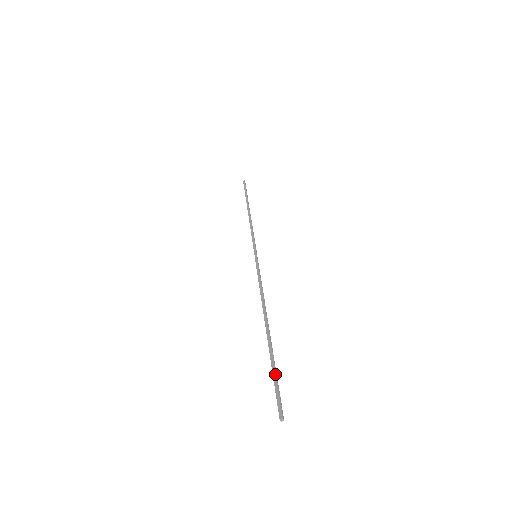
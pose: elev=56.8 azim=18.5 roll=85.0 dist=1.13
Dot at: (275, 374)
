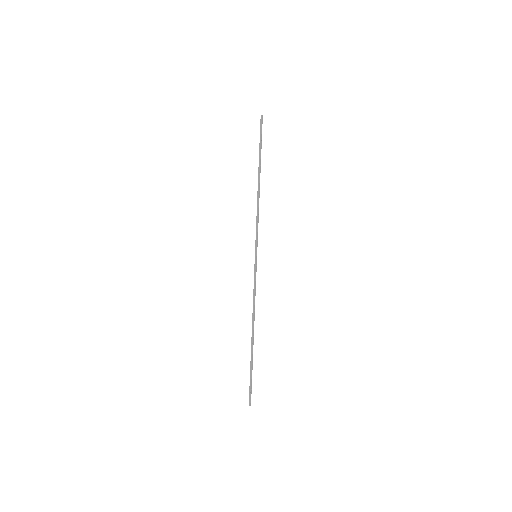
Dot at: (251, 377)
